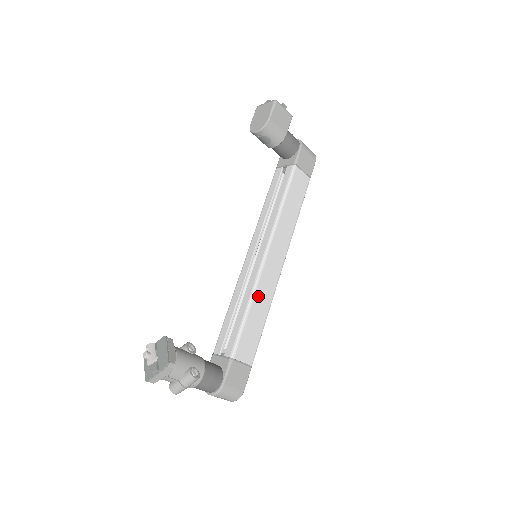
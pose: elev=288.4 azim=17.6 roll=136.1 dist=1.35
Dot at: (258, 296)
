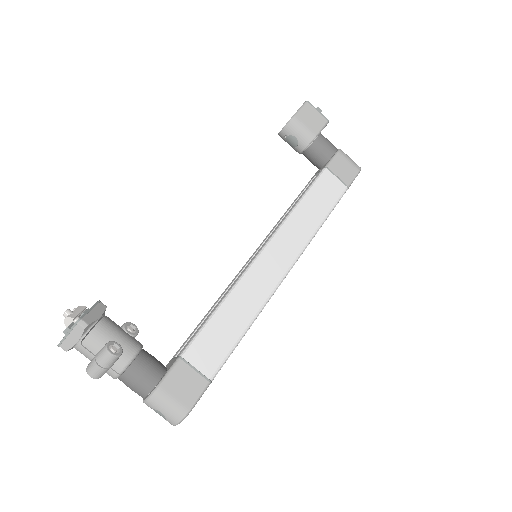
Dot at: (240, 294)
